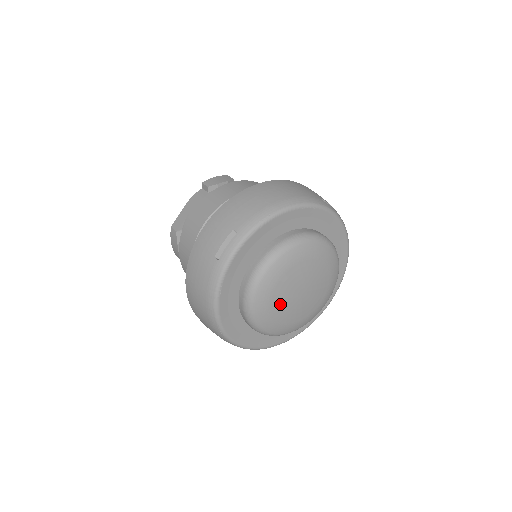
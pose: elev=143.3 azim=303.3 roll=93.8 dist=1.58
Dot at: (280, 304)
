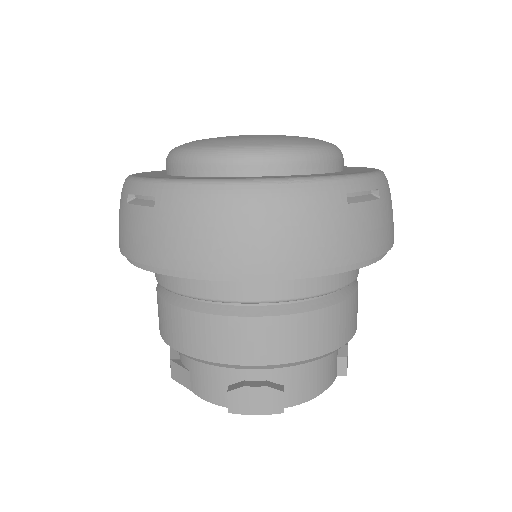
Dot at: occluded
